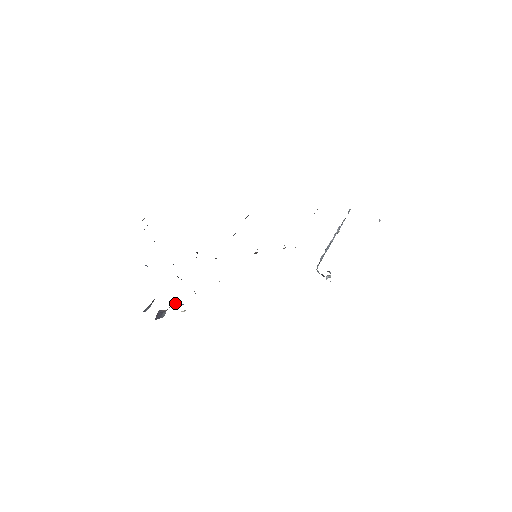
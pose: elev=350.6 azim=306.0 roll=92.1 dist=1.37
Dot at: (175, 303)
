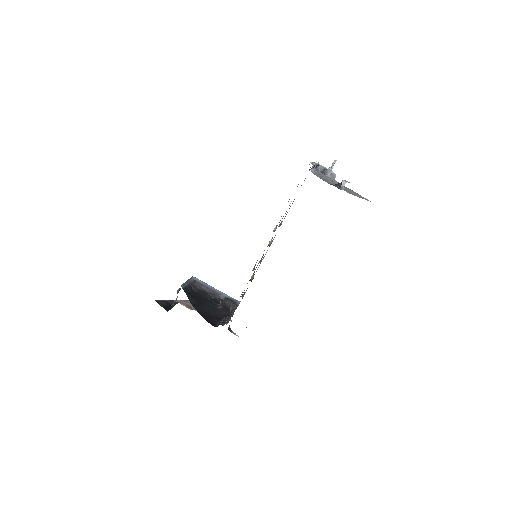
Dot at: occluded
